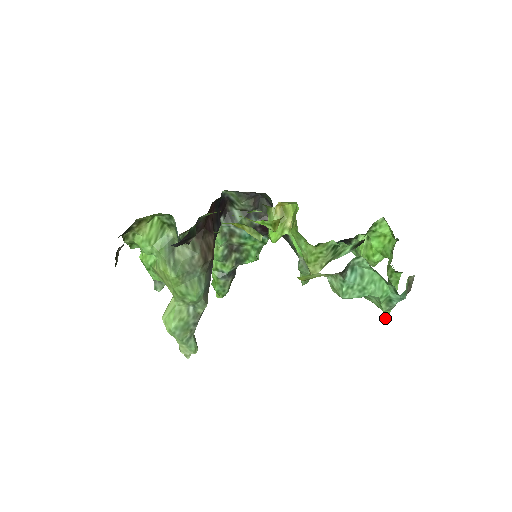
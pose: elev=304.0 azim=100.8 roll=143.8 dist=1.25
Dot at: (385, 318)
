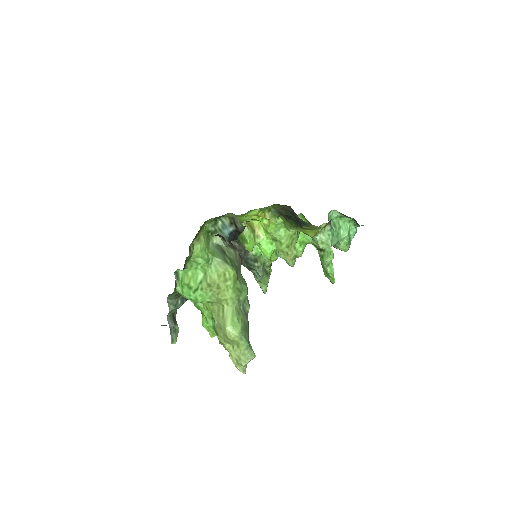
Dot at: (332, 277)
